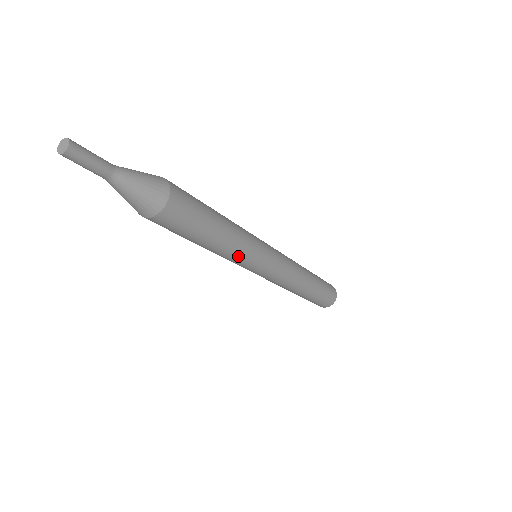
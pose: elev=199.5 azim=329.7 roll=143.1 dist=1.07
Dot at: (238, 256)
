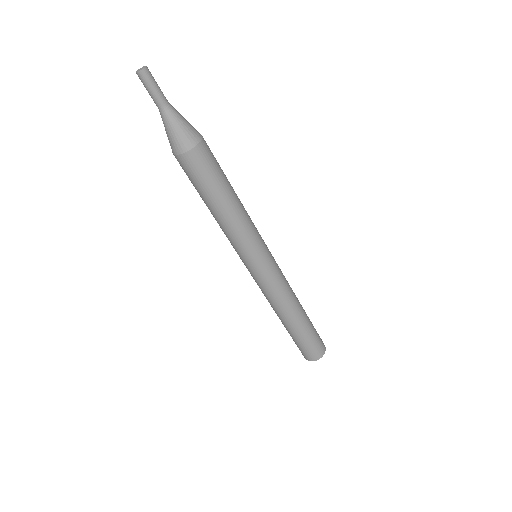
Dot at: (252, 224)
